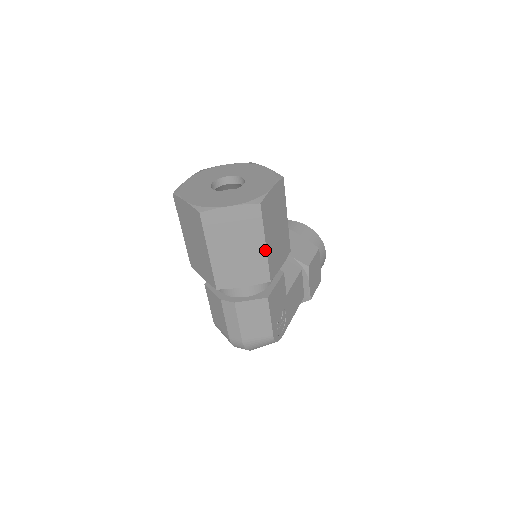
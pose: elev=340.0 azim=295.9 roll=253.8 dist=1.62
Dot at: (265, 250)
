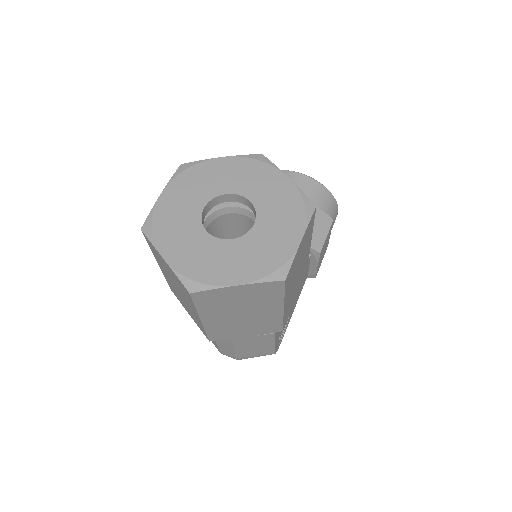
Dot at: (281, 312)
